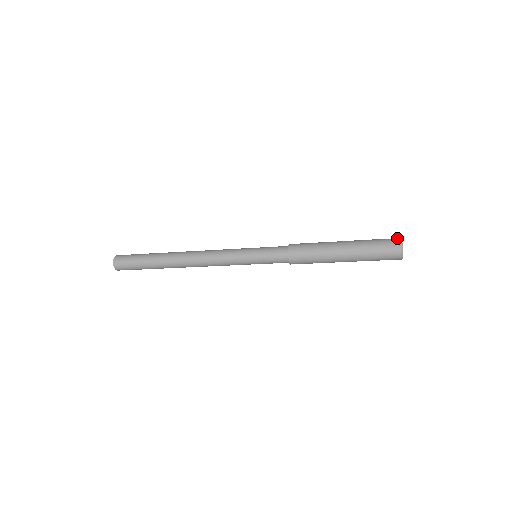
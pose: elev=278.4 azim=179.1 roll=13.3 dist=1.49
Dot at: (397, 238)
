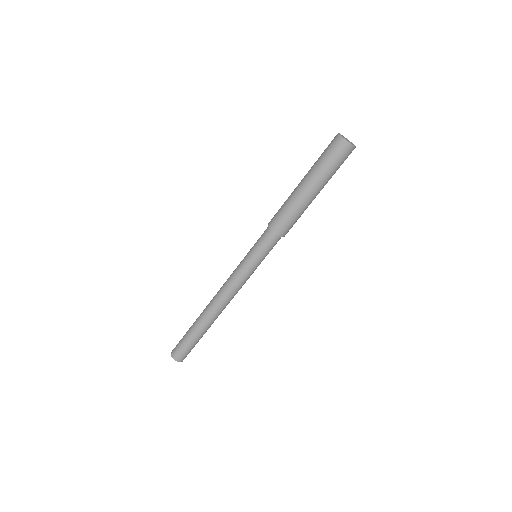
Dot at: (335, 137)
